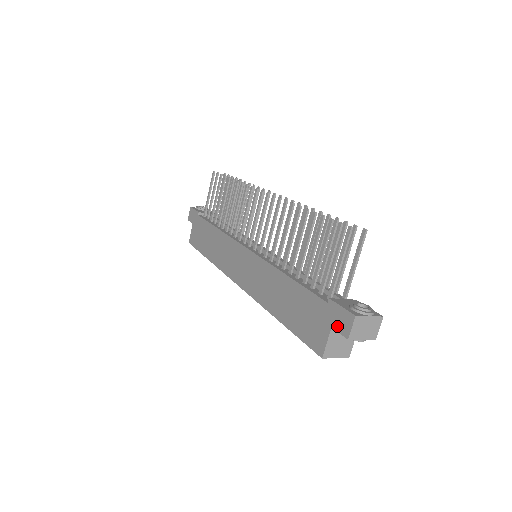
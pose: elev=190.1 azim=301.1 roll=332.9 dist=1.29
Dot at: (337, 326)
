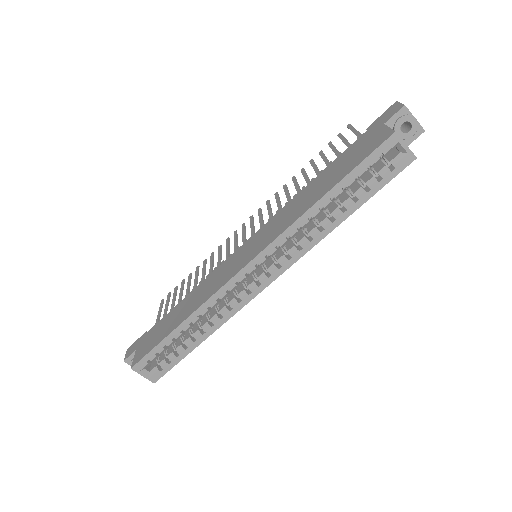
Dot at: (388, 117)
